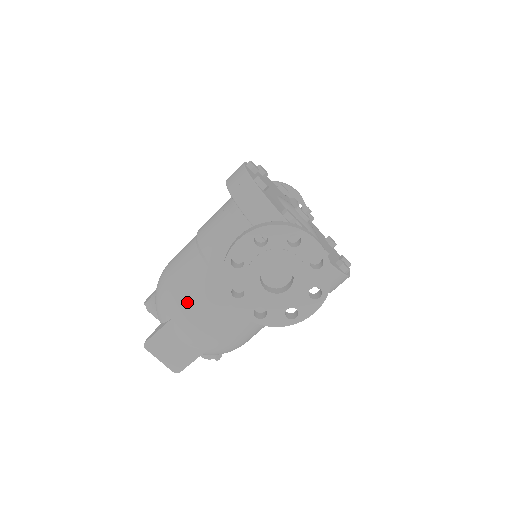
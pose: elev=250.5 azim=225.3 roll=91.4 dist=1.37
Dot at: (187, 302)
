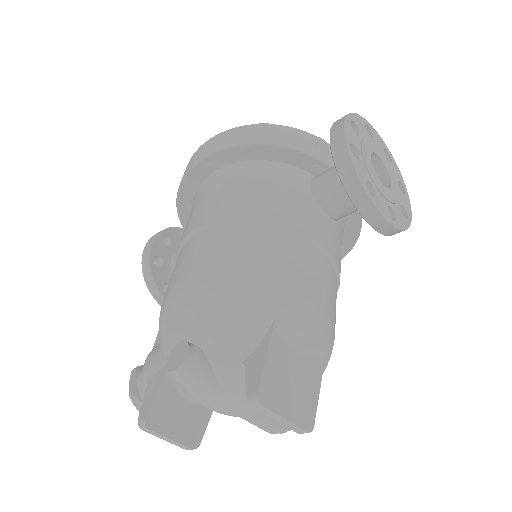
Dot at: (284, 278)
